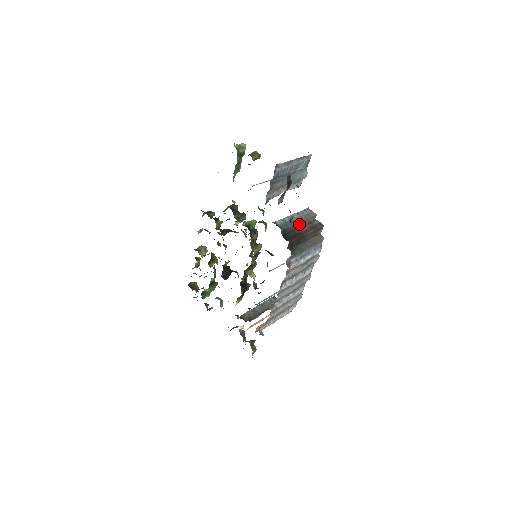
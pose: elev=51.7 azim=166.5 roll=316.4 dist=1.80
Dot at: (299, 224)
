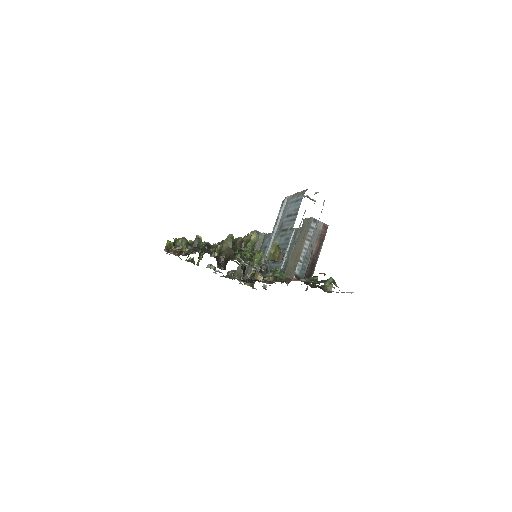
Dot at: (311, 250)
